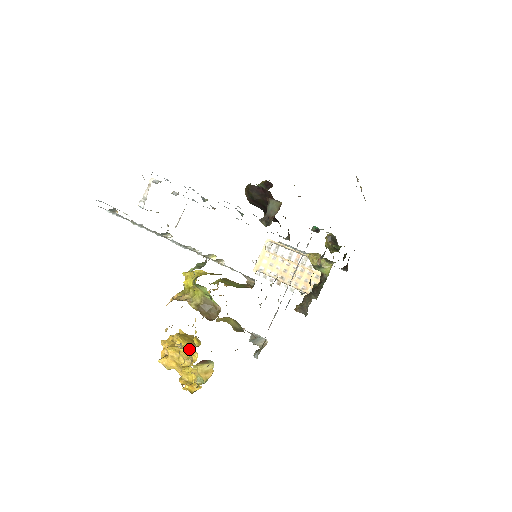
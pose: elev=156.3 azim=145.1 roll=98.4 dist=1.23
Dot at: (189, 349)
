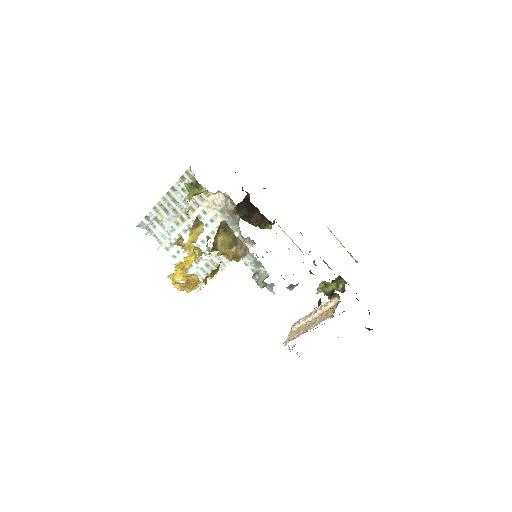
Dot at: occluded
